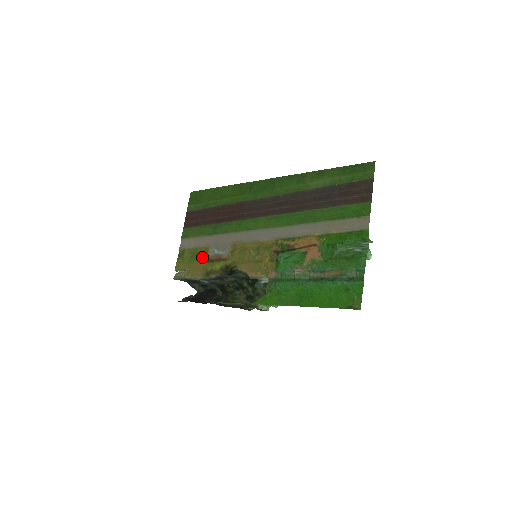
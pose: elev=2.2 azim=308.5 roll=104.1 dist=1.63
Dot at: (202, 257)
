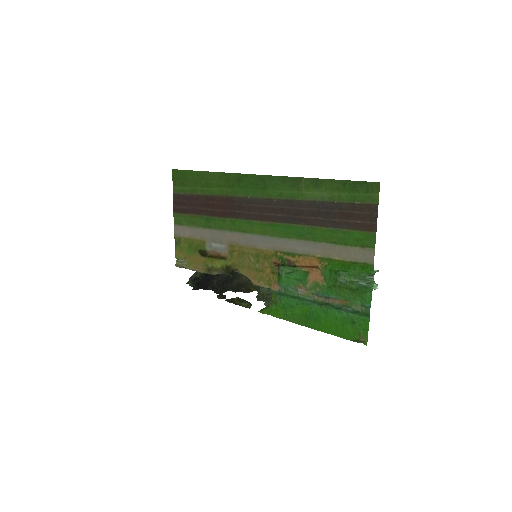
Dot at: (200, 251)
